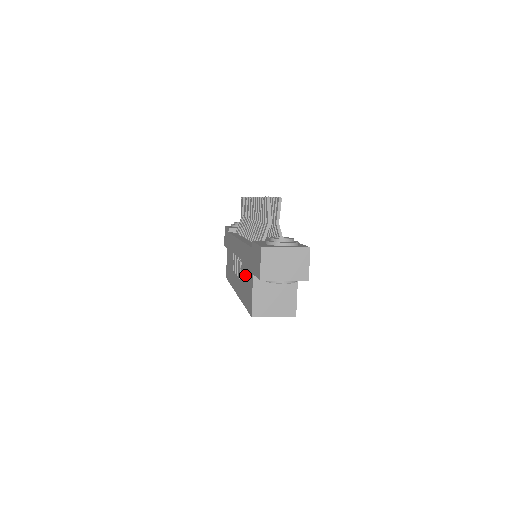
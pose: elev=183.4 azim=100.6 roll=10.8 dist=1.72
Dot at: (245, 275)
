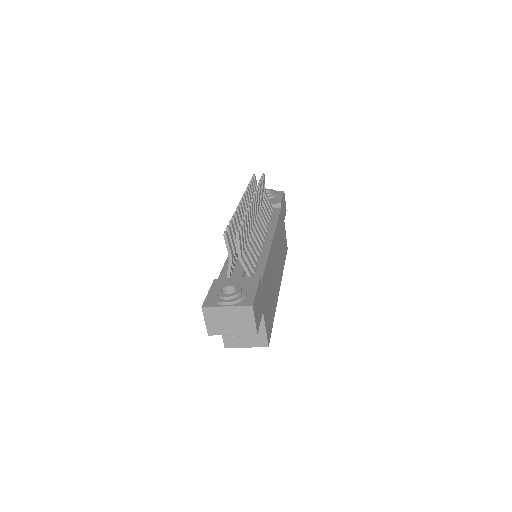
Dot at: occluded
